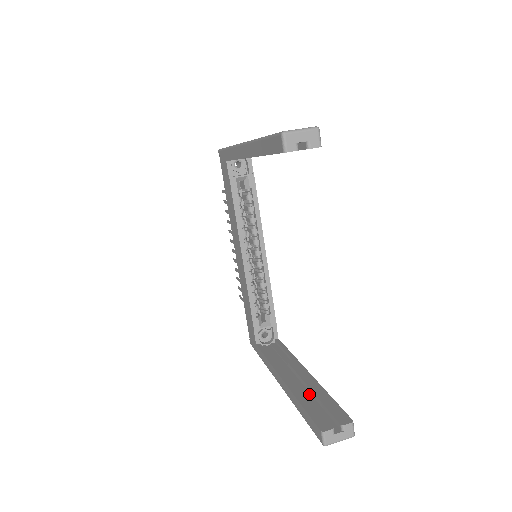
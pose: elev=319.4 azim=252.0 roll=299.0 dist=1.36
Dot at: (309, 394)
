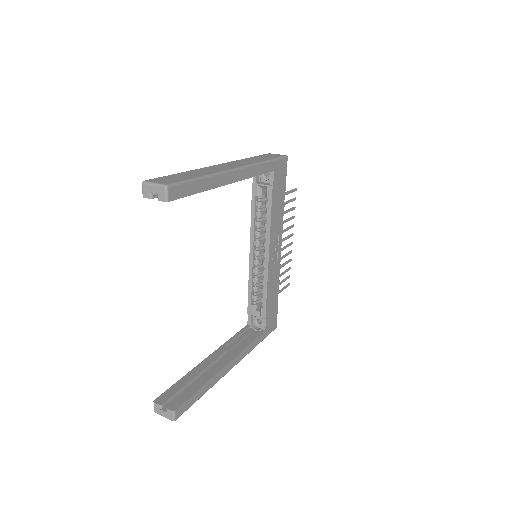
Dot at: occluded
